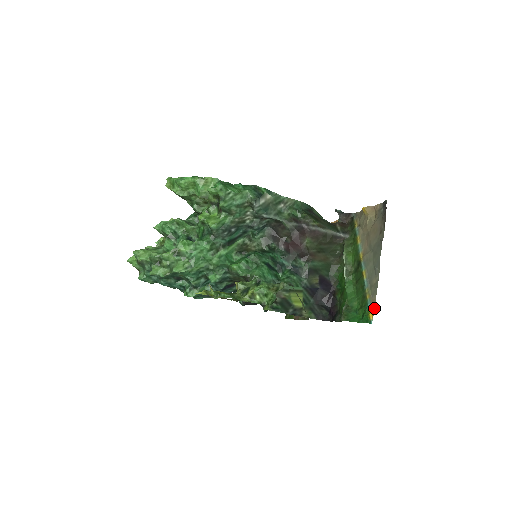
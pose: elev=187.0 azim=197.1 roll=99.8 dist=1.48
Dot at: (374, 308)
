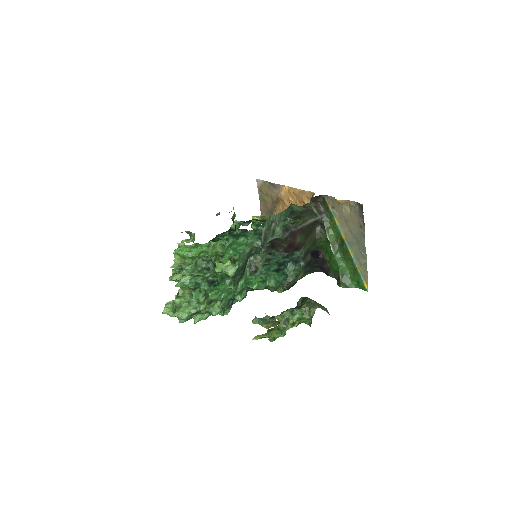
Dot at: (367, 281)
